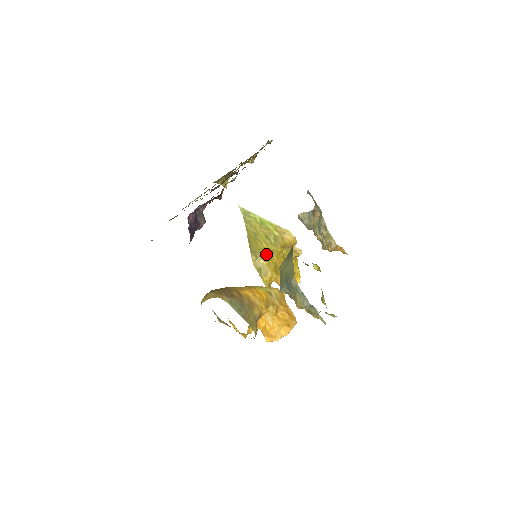
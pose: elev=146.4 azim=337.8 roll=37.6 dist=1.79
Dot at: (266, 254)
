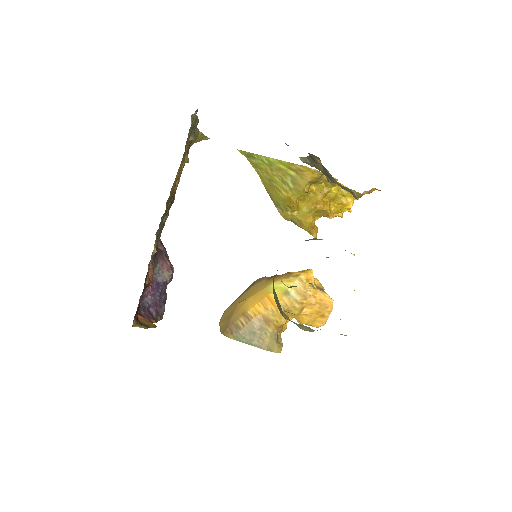
Dot at: (289, 205)
